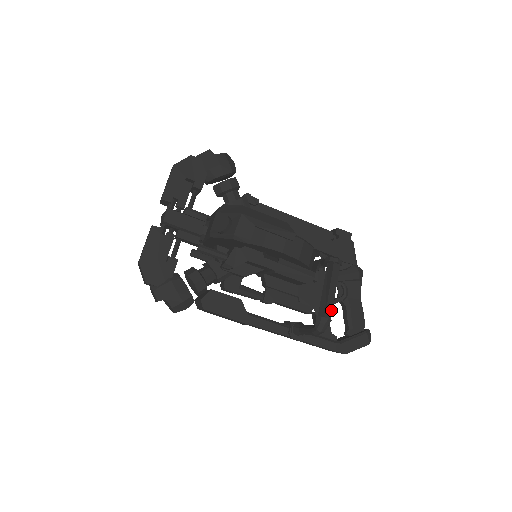
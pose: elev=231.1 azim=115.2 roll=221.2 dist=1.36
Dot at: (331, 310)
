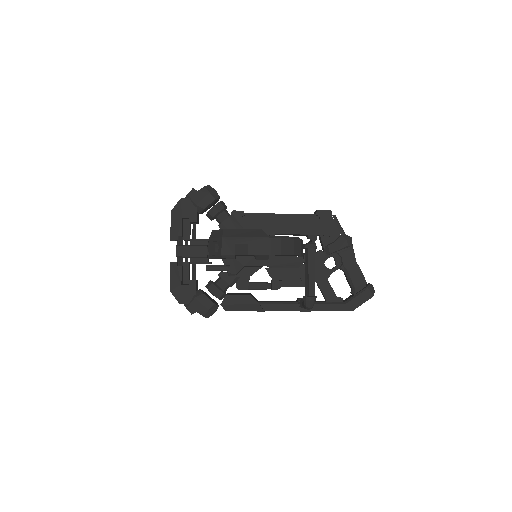
Dot at: (313, 288)
